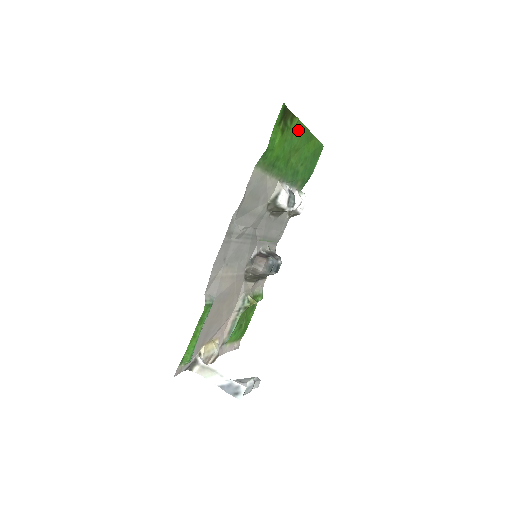
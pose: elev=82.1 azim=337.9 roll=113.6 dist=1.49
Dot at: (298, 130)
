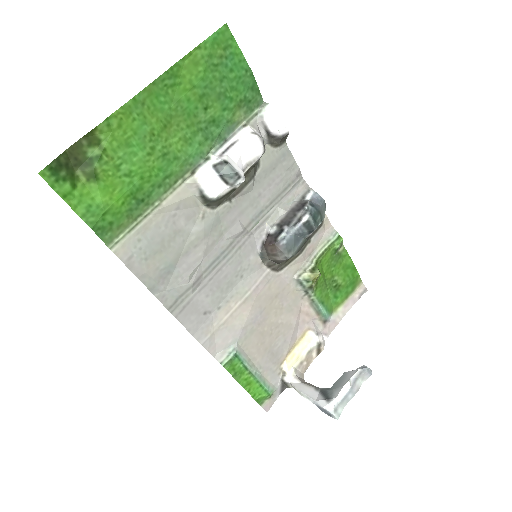
Dot at: (127, 121)
